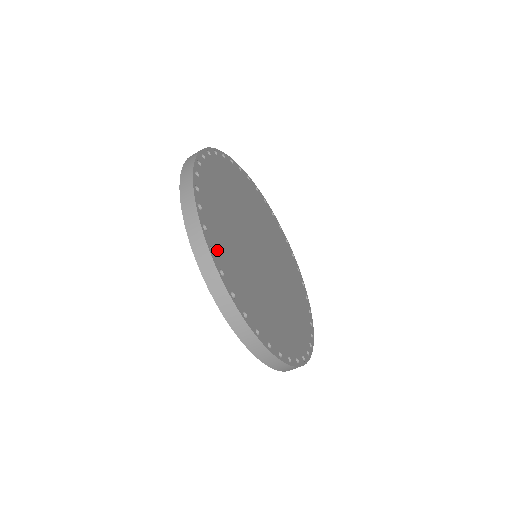
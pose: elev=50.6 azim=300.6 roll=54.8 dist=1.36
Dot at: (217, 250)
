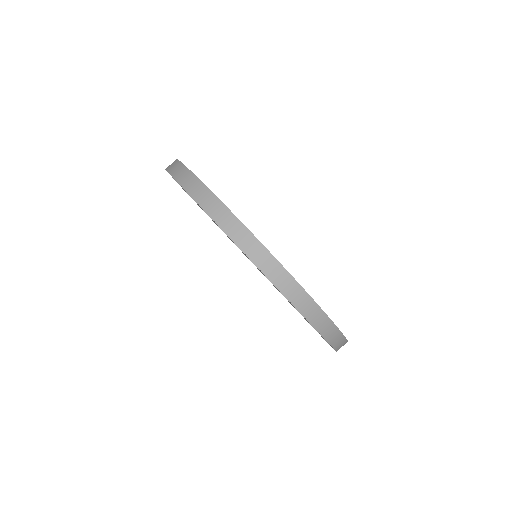
Dot at: occluded
